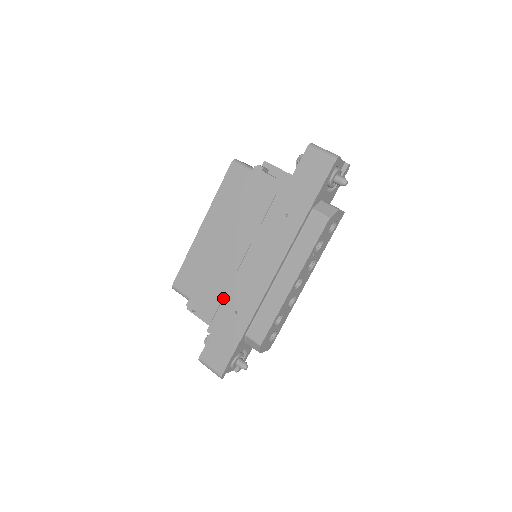
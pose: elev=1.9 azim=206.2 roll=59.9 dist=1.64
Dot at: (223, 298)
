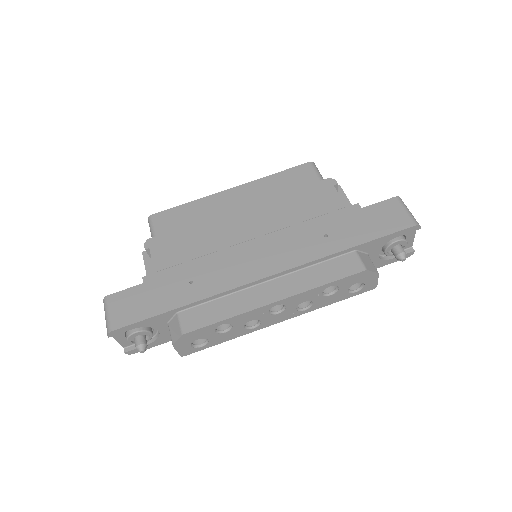
Dot at: (191, 260)
